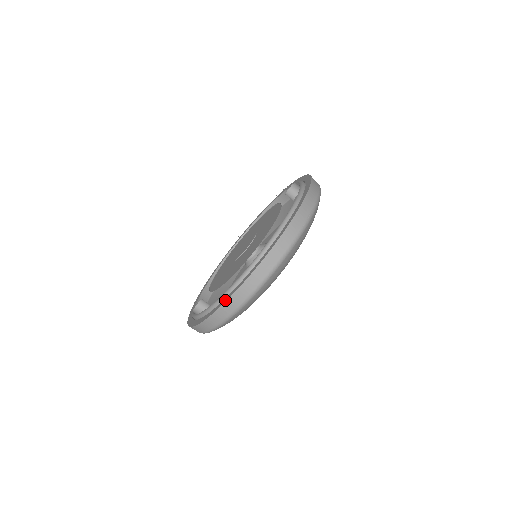
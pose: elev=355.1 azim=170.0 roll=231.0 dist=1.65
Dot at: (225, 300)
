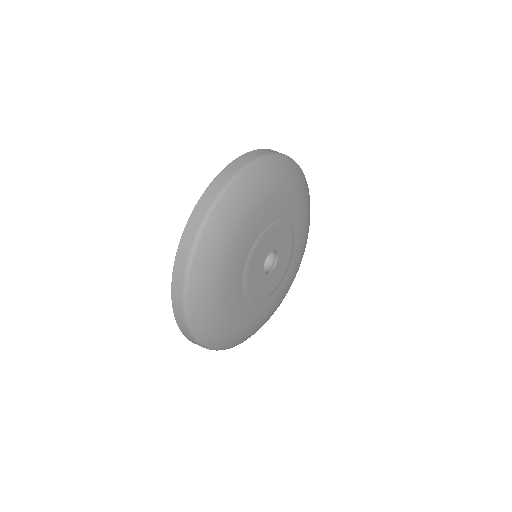
Dot at: occluded
